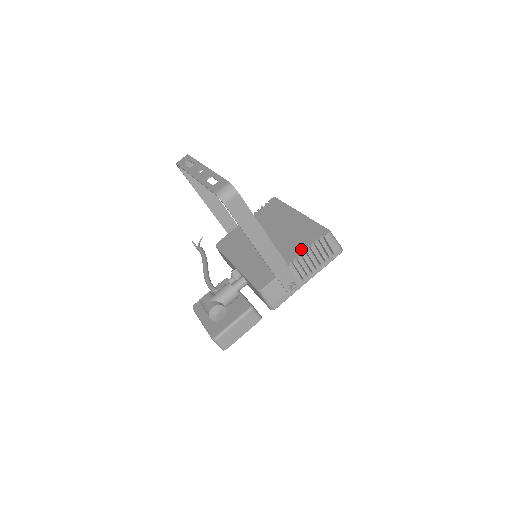
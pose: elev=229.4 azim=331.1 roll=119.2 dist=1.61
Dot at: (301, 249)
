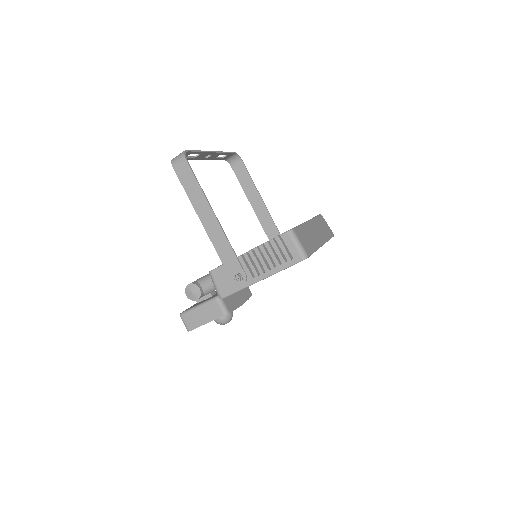
Dot at: occluded
